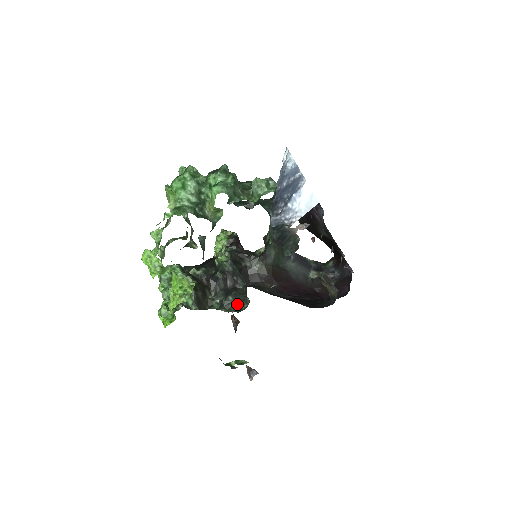
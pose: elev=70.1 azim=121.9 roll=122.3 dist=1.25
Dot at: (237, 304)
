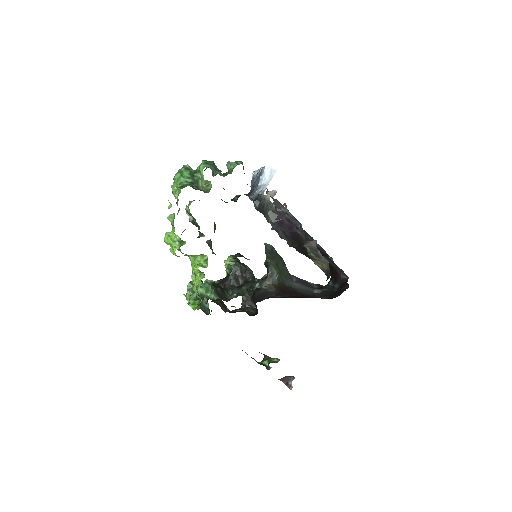
Dot at: (250, 288)
